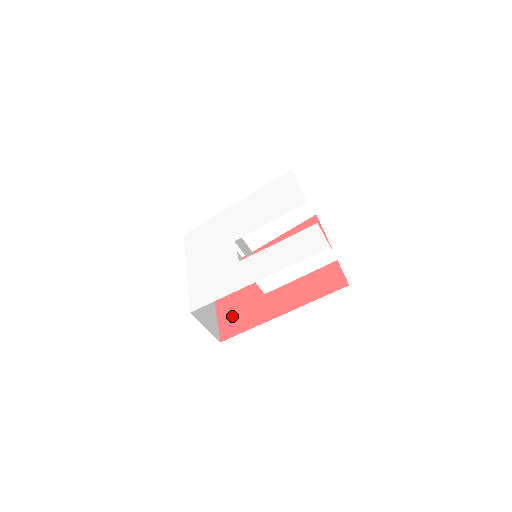
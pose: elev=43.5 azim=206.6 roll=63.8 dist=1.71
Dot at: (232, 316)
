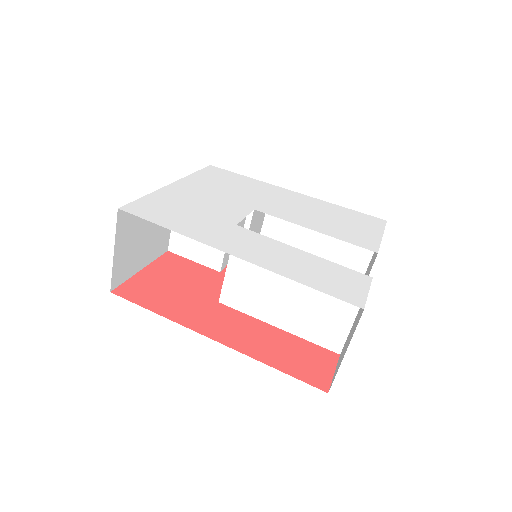
Dot at: (158, 284)
